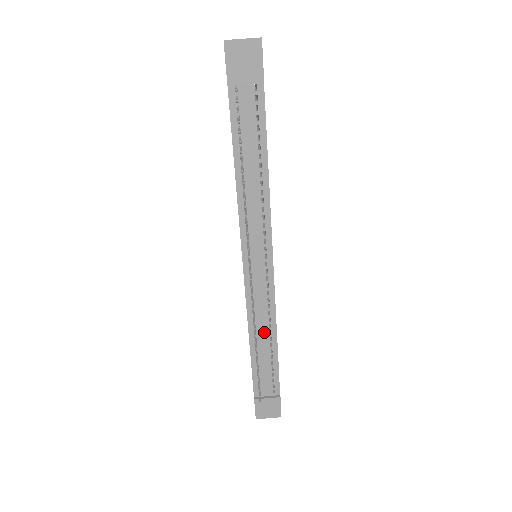
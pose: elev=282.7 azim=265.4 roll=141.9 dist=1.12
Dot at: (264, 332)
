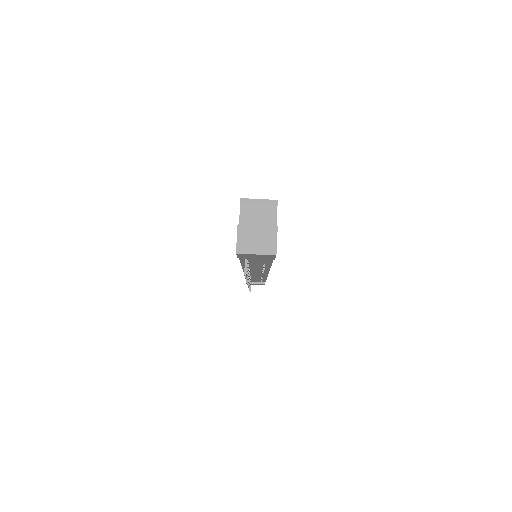
Dot at: occluded
